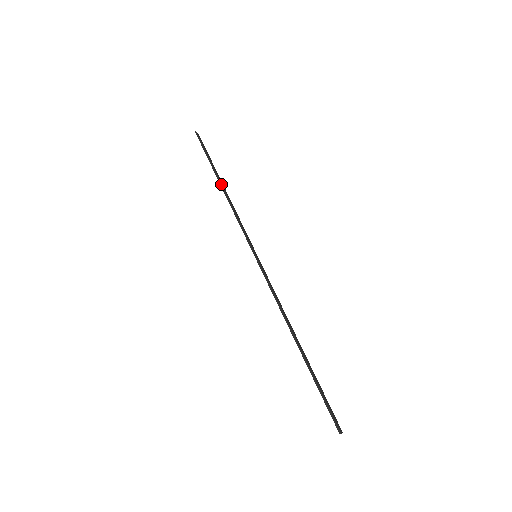
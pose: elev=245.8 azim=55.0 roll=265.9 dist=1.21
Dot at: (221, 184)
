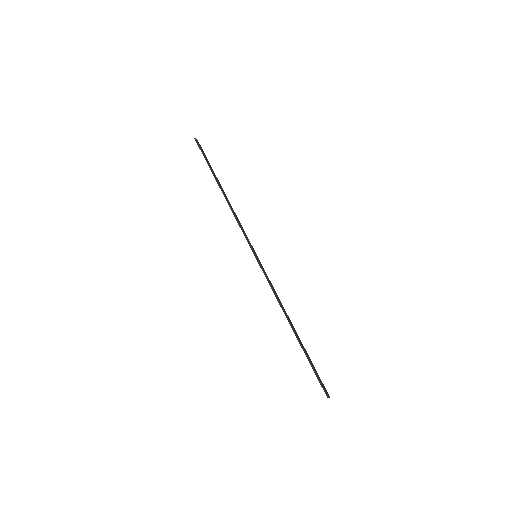
Dot at: (222, 190)
